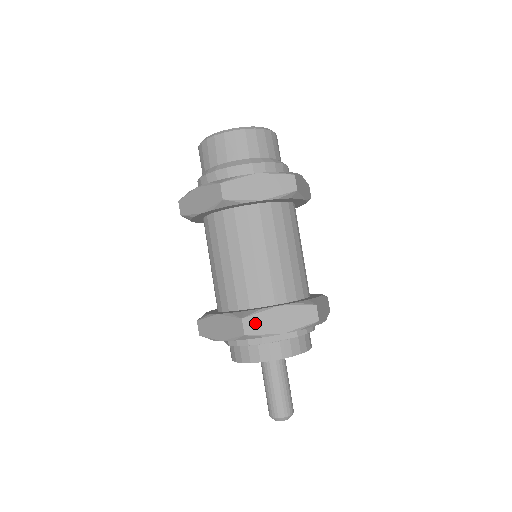
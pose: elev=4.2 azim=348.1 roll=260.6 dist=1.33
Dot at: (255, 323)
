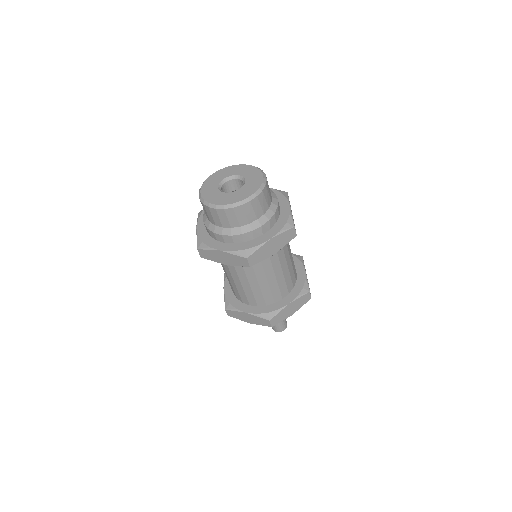
Dot at: (233, 314)
